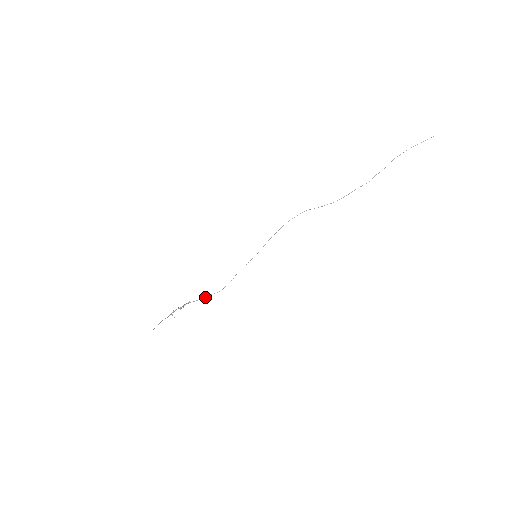
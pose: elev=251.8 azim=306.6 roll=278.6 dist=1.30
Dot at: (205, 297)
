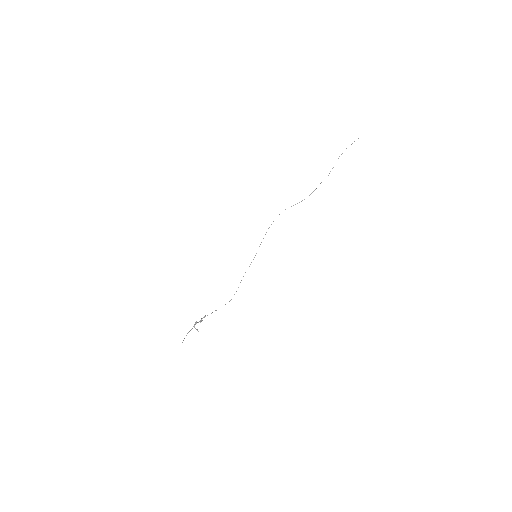
Dot at: occluded
